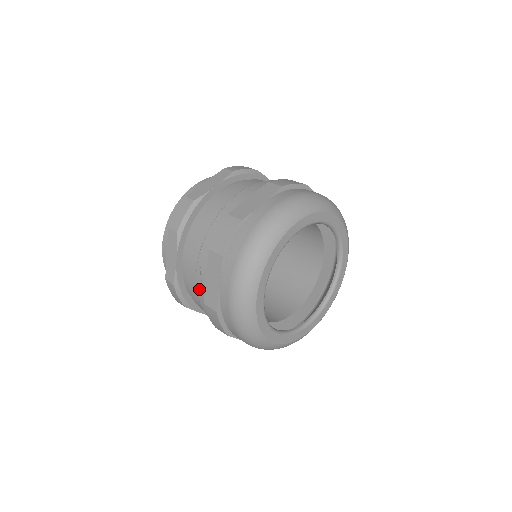
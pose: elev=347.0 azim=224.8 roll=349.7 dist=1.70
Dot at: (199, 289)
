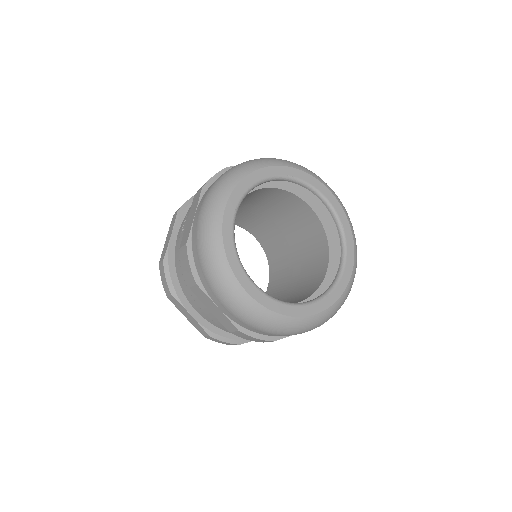
Dot at: (180, 242)
